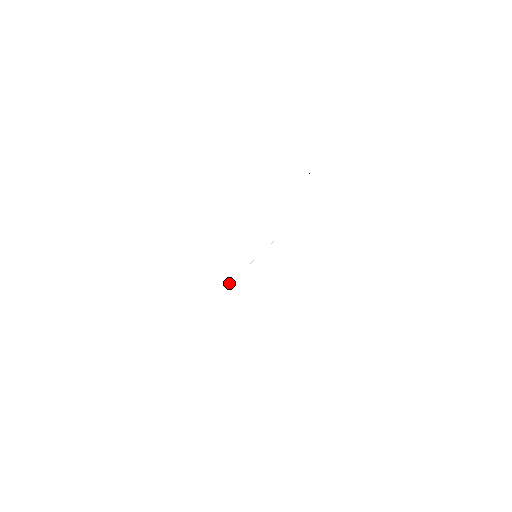
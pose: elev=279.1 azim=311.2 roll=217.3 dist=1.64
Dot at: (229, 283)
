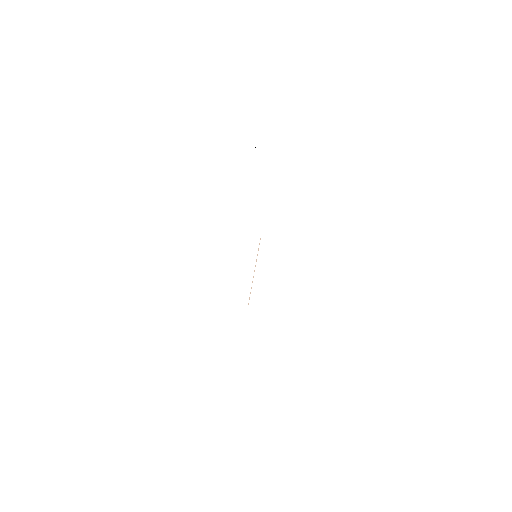
Dot at: (250, 292)
